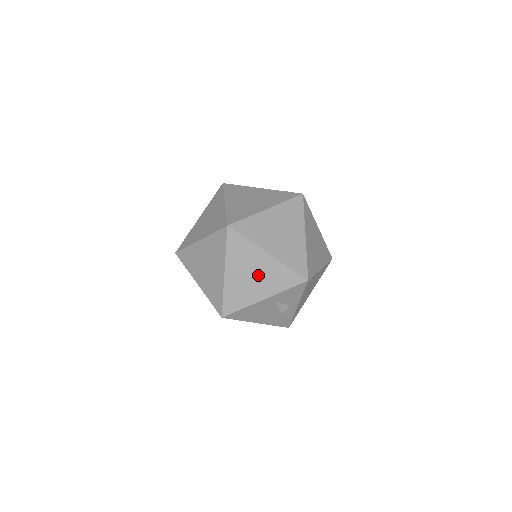
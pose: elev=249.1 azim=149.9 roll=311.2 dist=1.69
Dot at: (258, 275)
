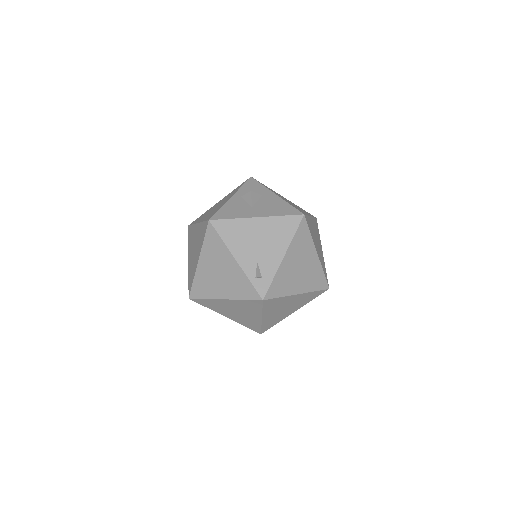
Dot at: occluded
